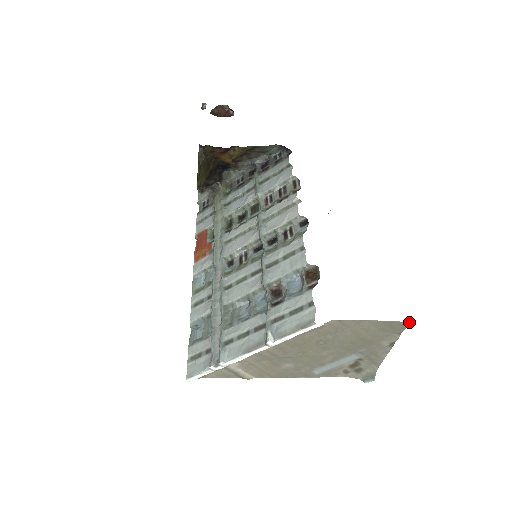
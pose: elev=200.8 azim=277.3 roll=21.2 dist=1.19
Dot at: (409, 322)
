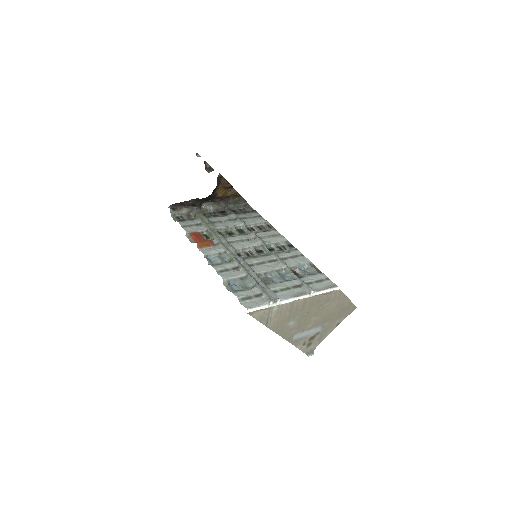
Dot at: occluded
